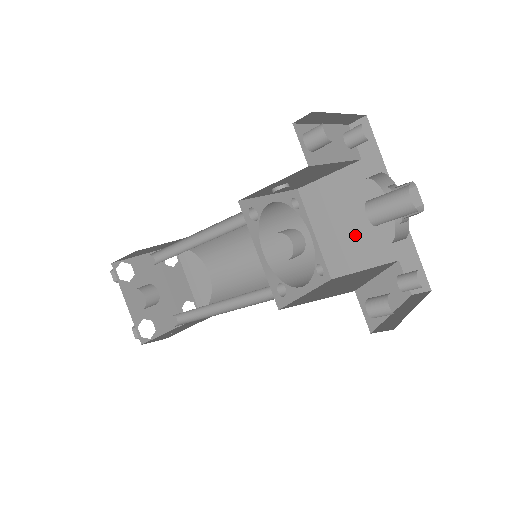
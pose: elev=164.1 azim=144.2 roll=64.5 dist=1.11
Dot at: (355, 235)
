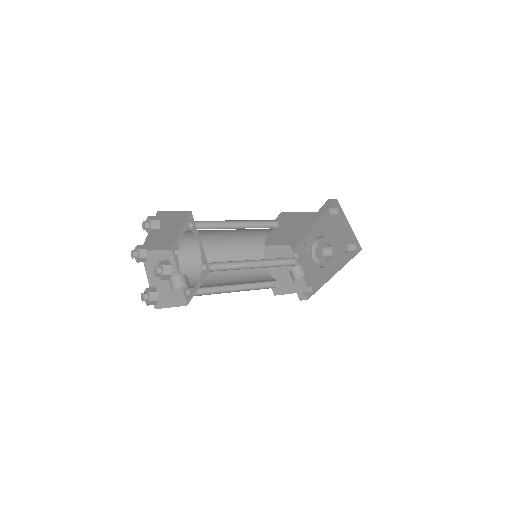
Dot at: (284, 234)
